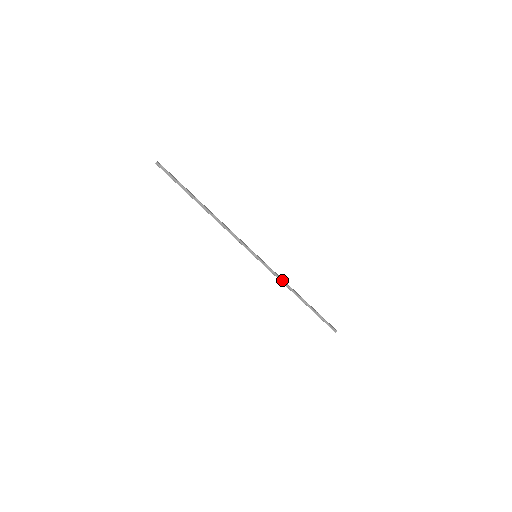
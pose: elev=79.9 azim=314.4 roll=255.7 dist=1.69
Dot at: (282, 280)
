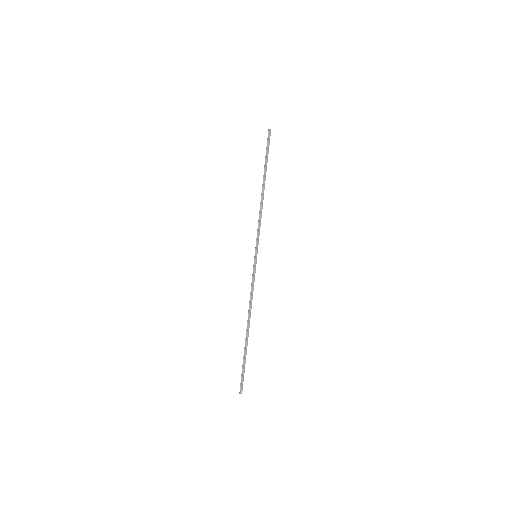
Dot at: (252, 296)
